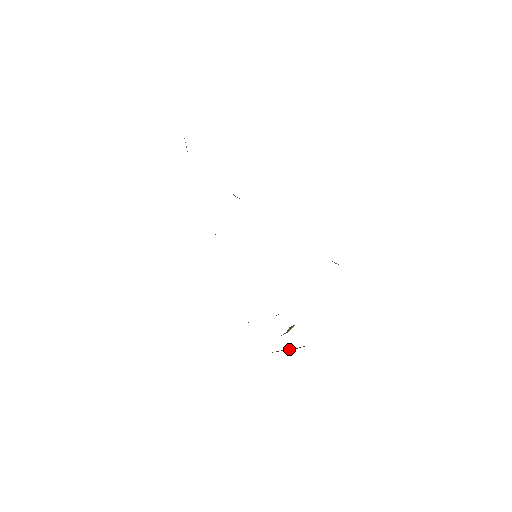
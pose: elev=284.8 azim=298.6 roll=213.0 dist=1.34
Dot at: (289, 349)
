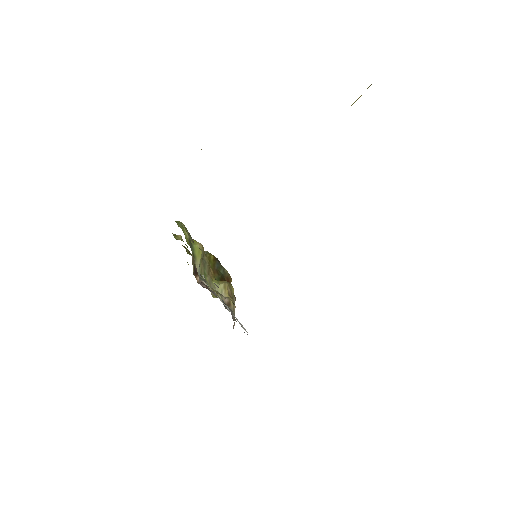
Dot at: (223, 268)
